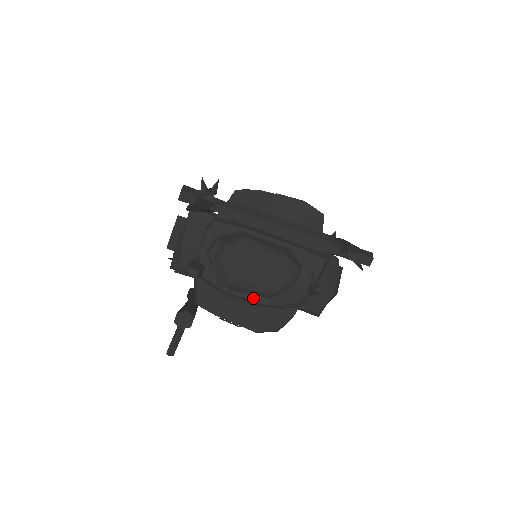
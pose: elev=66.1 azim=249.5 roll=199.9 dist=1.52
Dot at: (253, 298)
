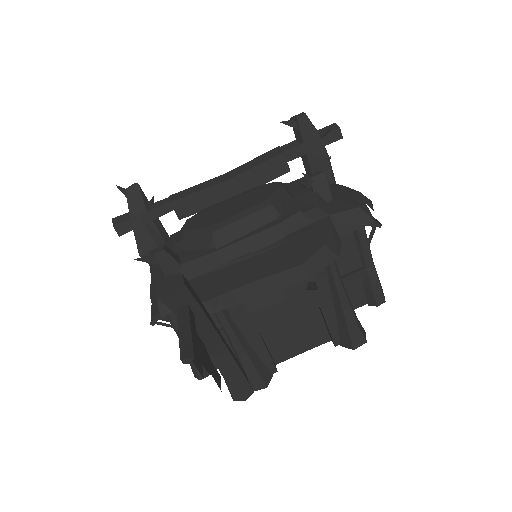
Dot at: (255, 232)
